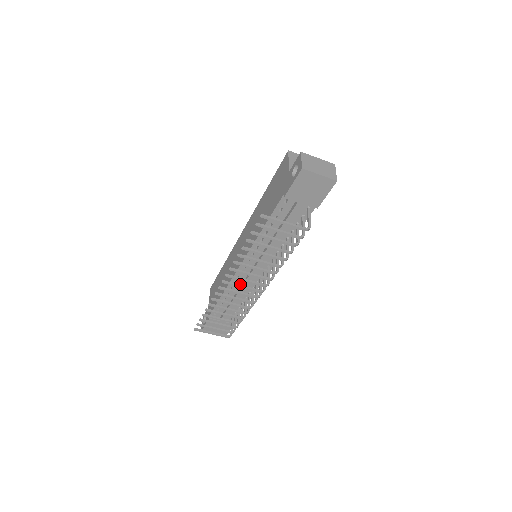
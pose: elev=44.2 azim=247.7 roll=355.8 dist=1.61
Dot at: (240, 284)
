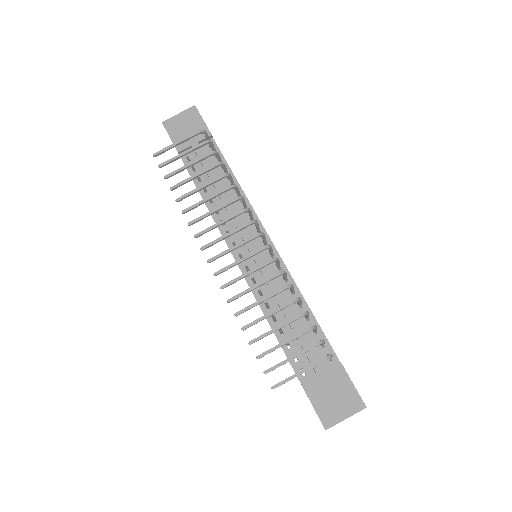
Dot at: (267, 288)
